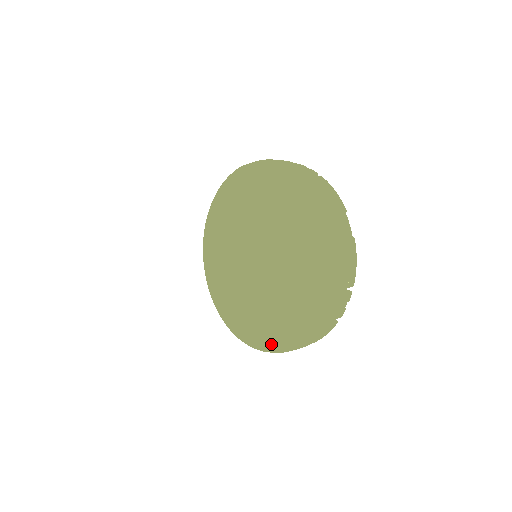
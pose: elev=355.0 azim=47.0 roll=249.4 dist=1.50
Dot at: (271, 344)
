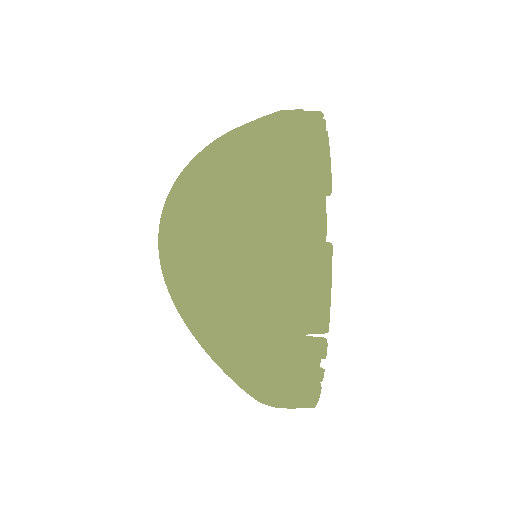
Dot at: occluded
